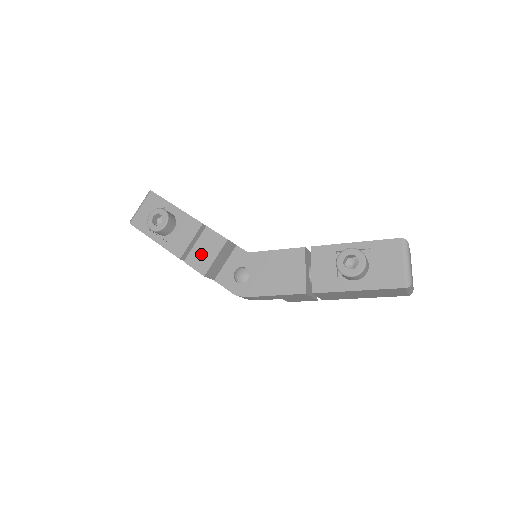
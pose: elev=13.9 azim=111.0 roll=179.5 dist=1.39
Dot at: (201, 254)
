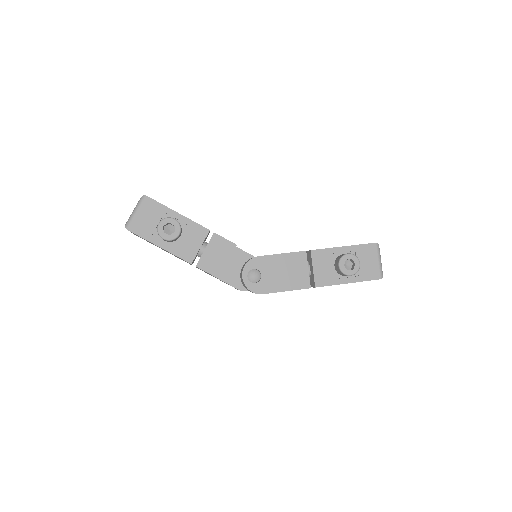
Dot at: (213, 259)
